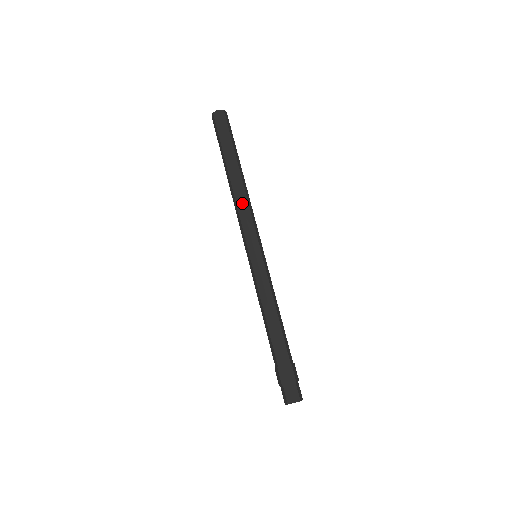
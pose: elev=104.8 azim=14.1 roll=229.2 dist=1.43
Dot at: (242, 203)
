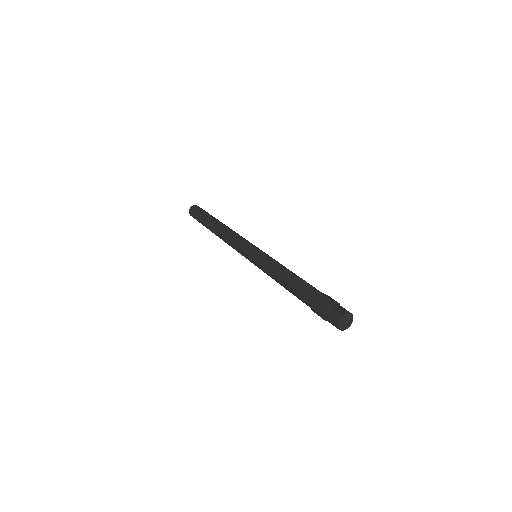
Dot at: (233, 231)
